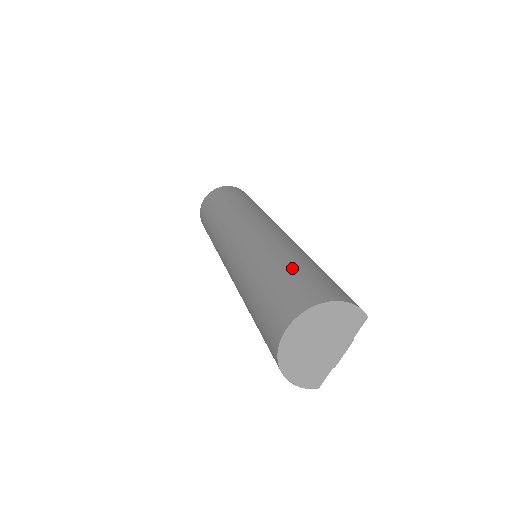
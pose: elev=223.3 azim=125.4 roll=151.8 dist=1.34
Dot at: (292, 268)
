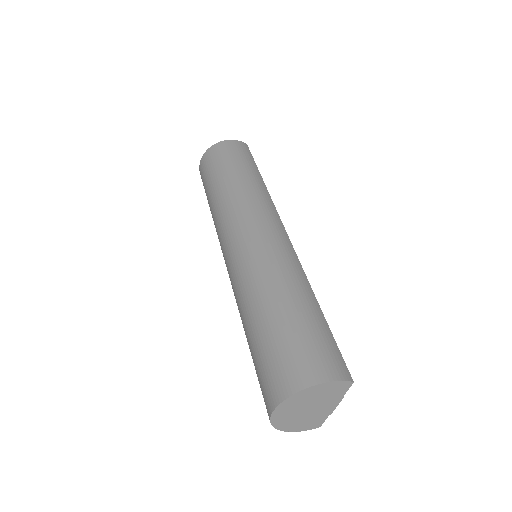
Dot at: (277, 323)
